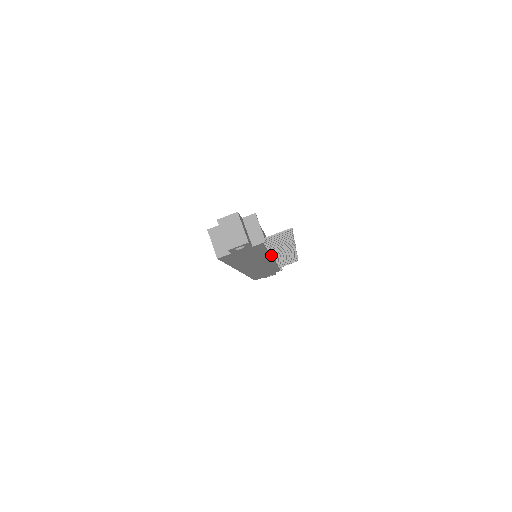
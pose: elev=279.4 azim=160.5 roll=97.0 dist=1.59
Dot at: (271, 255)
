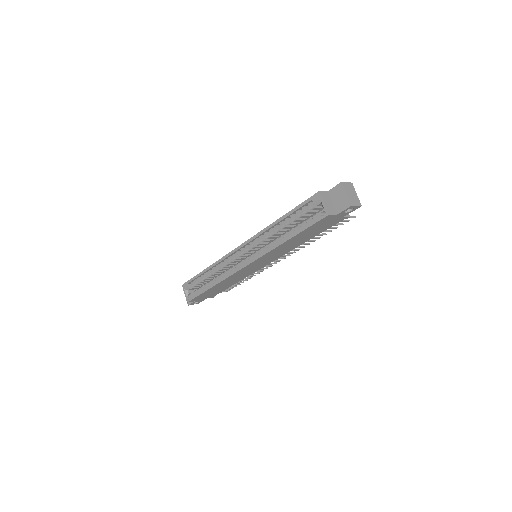
Dot at: occluded
